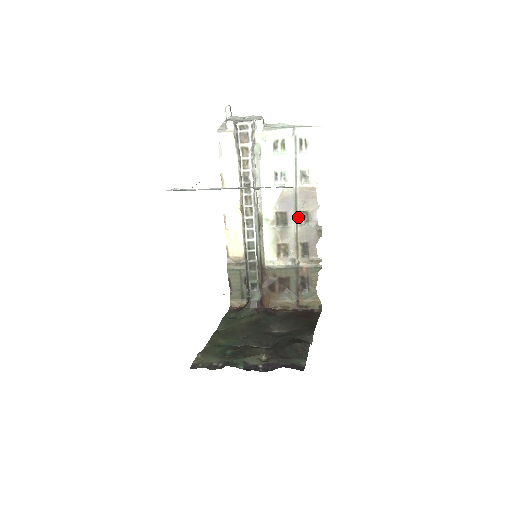
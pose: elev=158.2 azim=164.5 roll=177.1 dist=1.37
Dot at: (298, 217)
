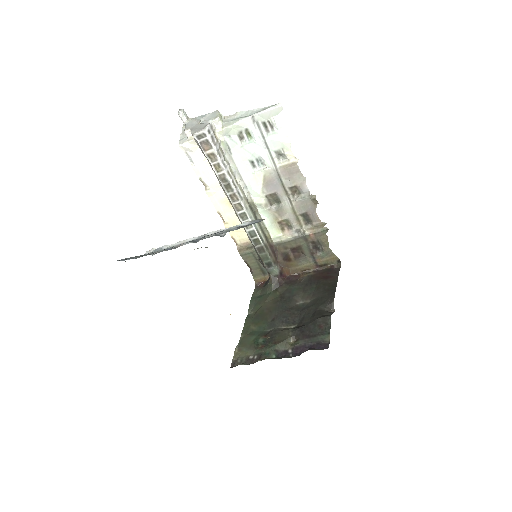
Dot at: (289, 193)
